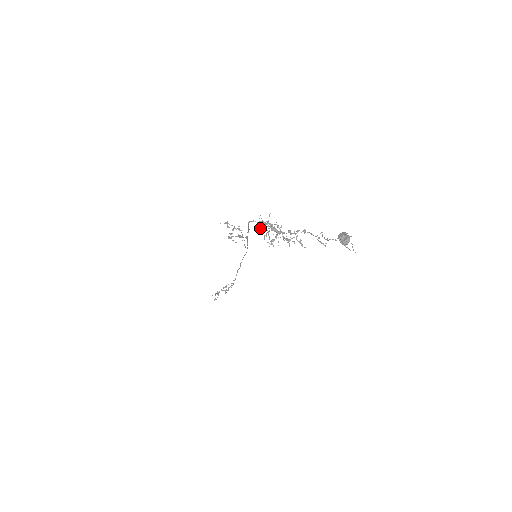
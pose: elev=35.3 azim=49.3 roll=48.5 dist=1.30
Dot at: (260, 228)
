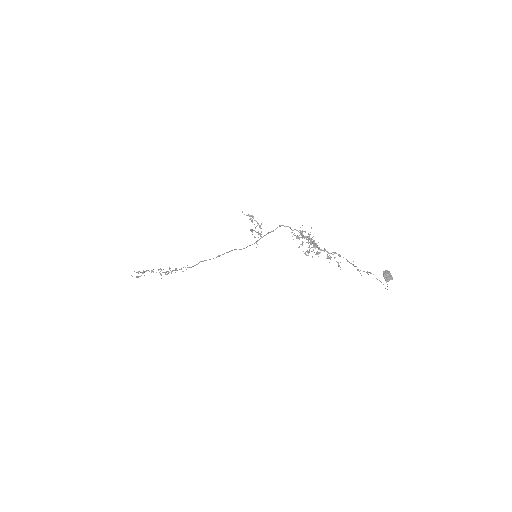
Dot at: (297, 236)
